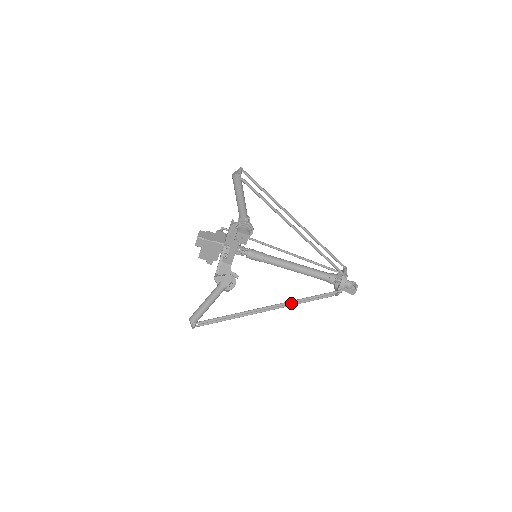
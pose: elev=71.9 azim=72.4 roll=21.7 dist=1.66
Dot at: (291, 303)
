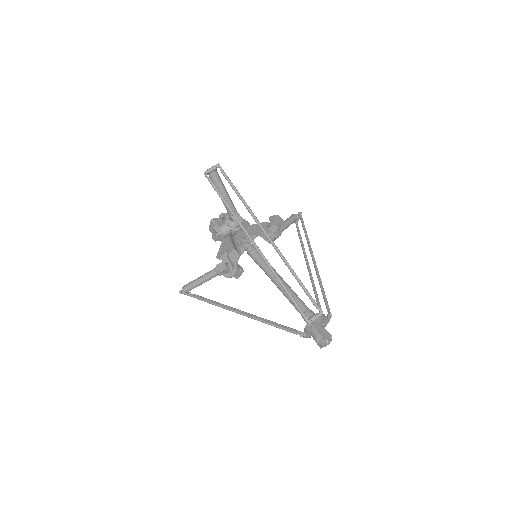
Dot at: (284, 258)
